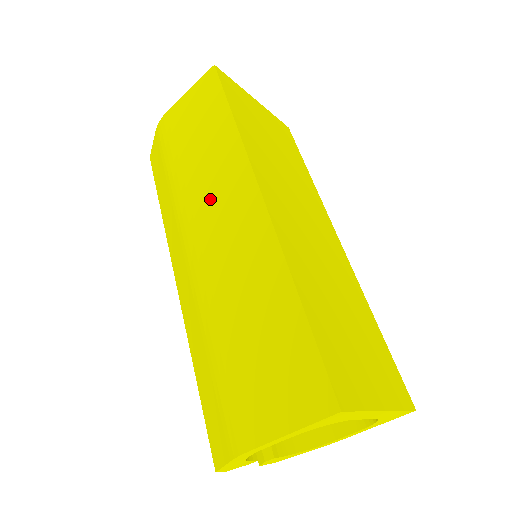
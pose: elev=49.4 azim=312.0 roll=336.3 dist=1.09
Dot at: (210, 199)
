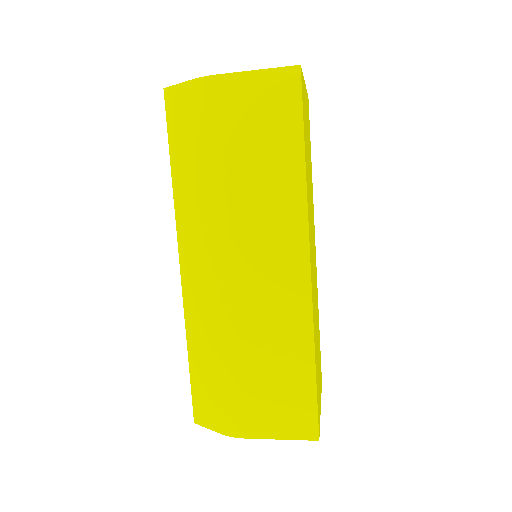
Dot at: (255, 231)
